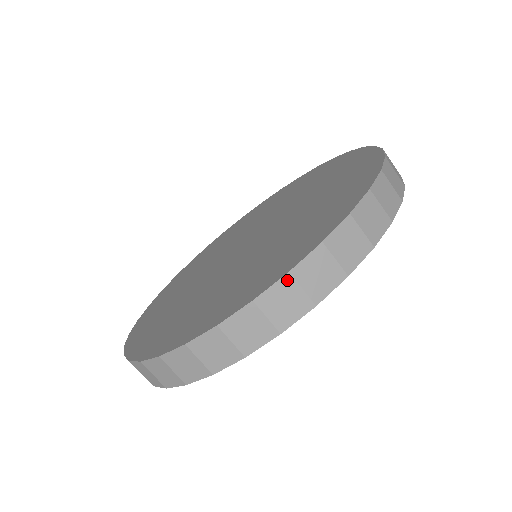
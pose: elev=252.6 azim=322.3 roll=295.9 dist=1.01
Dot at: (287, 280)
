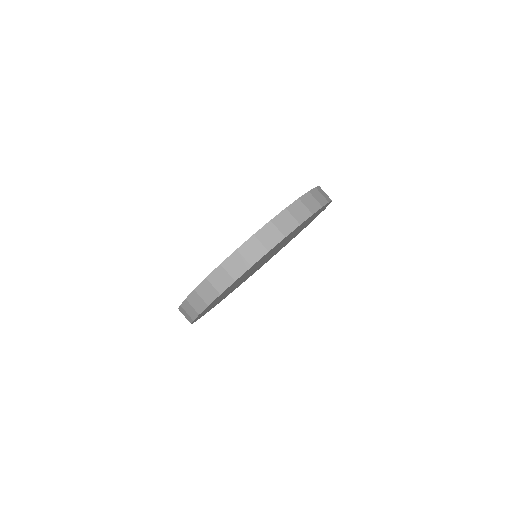
Dot at: (236, 253)
